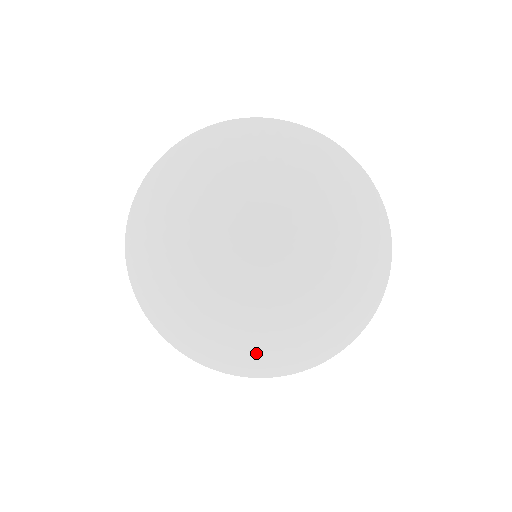
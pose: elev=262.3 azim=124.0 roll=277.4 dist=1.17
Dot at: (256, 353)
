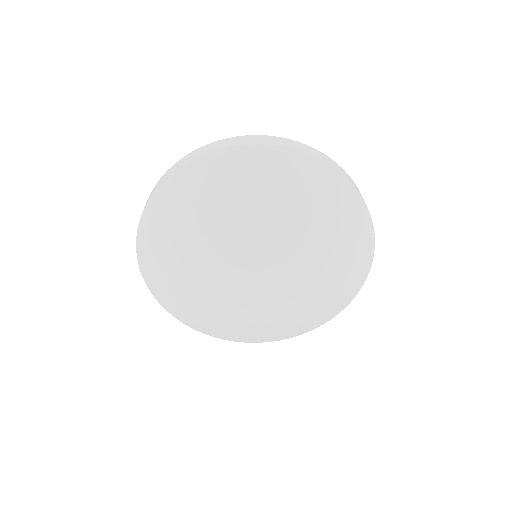
Dot at: (226, 327)
